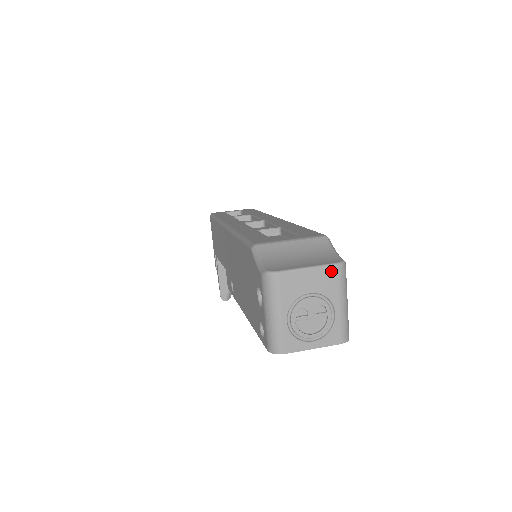
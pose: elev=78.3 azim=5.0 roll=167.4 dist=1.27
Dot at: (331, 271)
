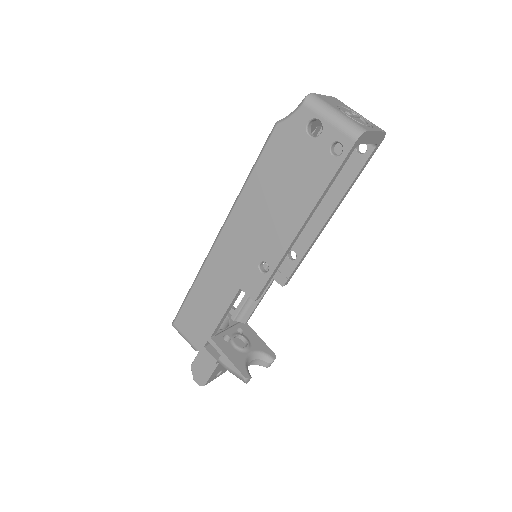
Dot at: (335, 99)
